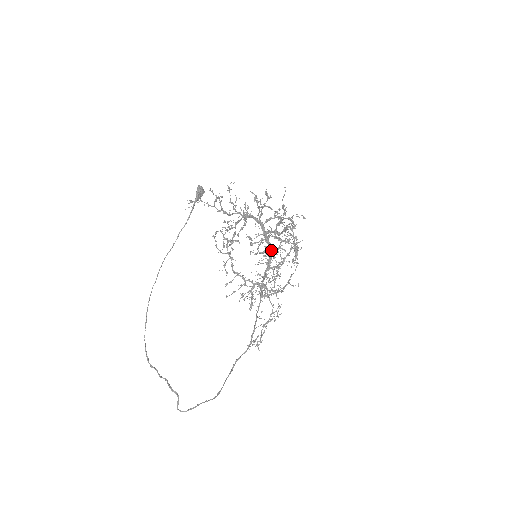
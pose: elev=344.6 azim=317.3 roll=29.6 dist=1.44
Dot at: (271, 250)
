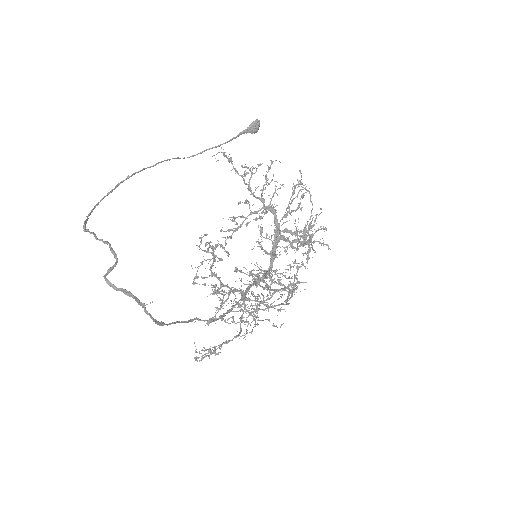
Dot at: (271, 267)
